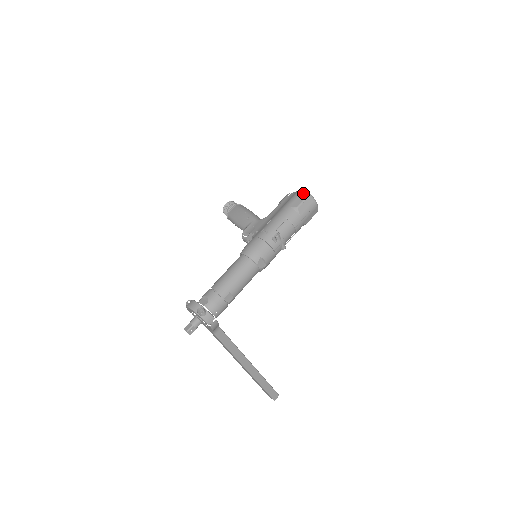
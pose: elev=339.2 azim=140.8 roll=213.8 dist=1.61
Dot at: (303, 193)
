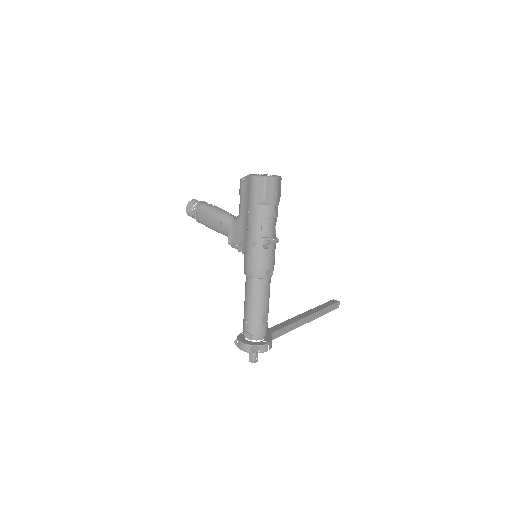
Dot at: (258, 181)
